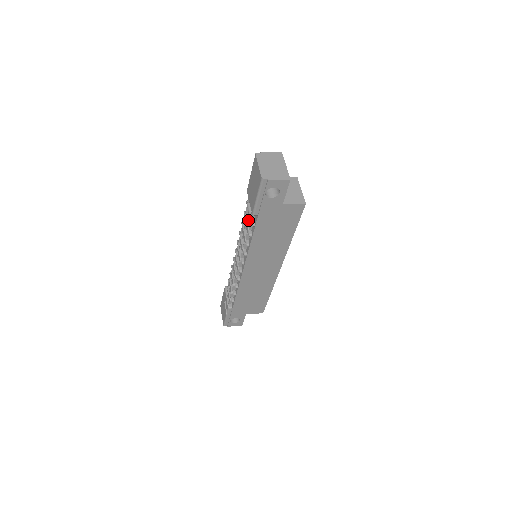
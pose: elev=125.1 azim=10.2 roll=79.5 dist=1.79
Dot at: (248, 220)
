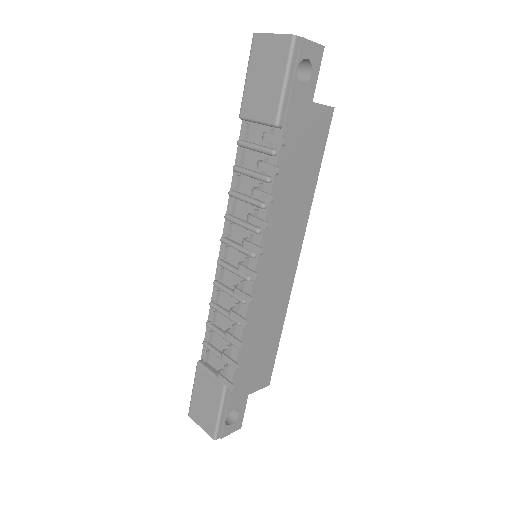
Dot at: (249, 169)
